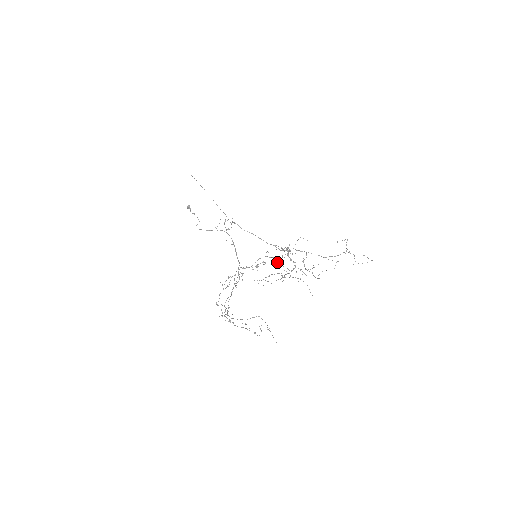
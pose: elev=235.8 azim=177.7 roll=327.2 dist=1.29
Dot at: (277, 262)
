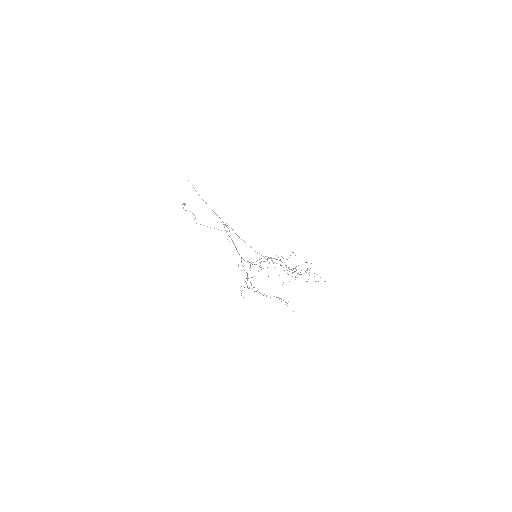
Dot at: occluded
